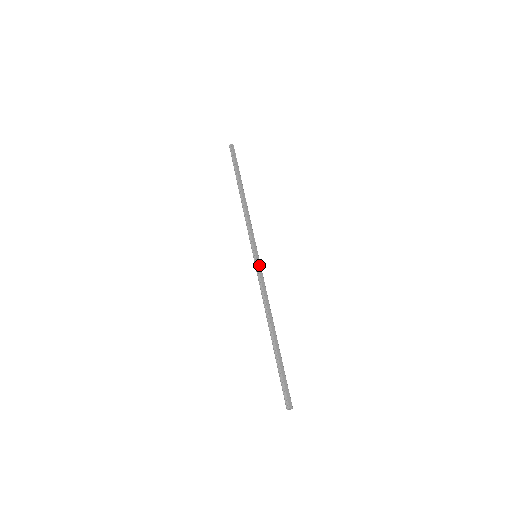
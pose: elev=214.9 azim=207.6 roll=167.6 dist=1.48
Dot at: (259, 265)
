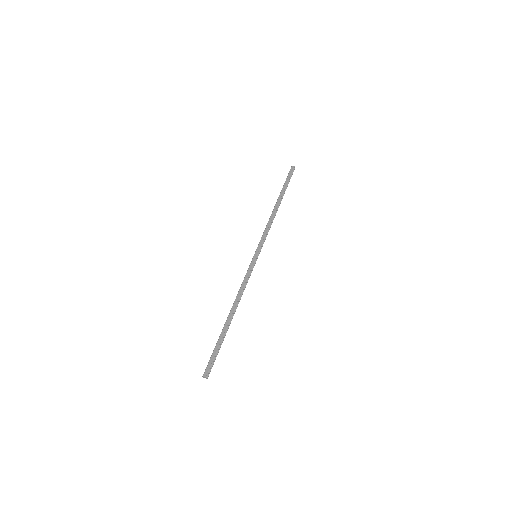
Dot at: (252, 263)
